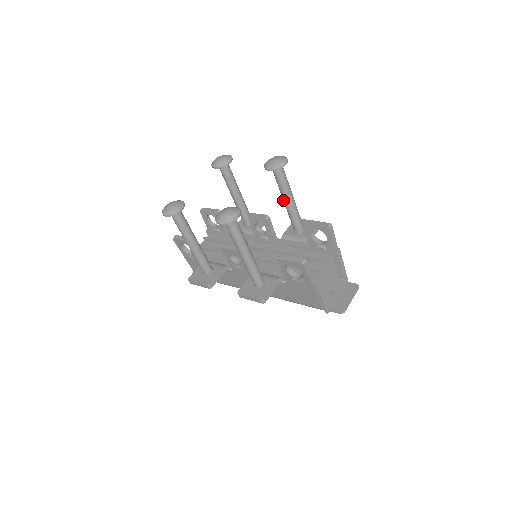
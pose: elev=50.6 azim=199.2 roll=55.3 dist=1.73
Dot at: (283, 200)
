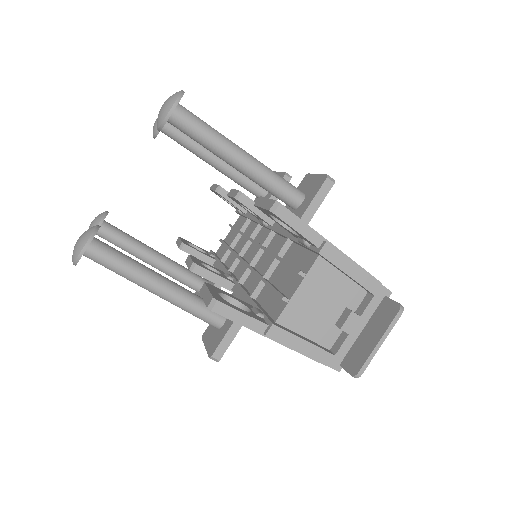
Dot at: (230, 164)
